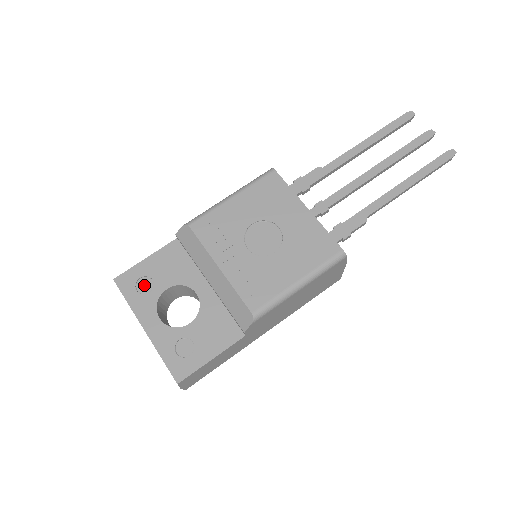
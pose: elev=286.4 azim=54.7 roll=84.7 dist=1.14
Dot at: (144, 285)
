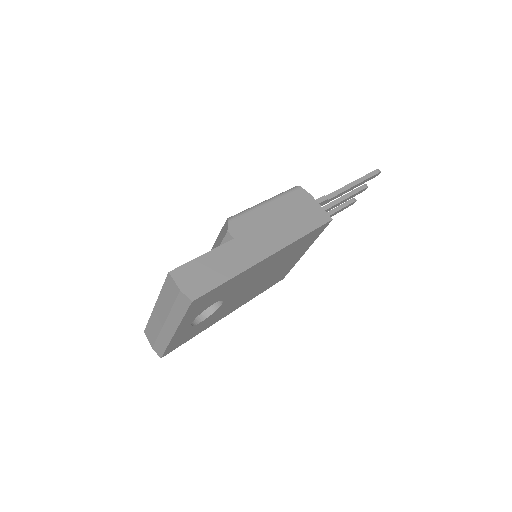
Dot at: occluded
